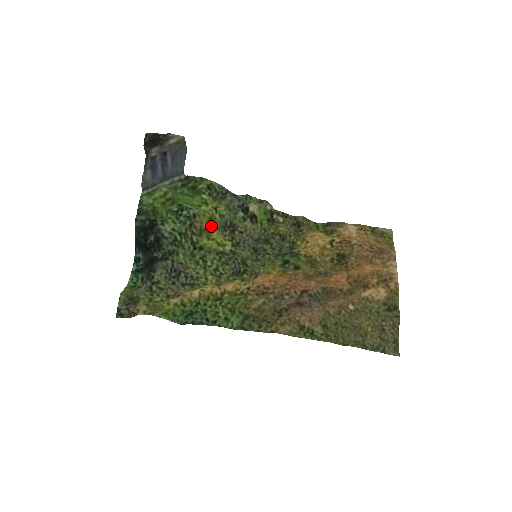
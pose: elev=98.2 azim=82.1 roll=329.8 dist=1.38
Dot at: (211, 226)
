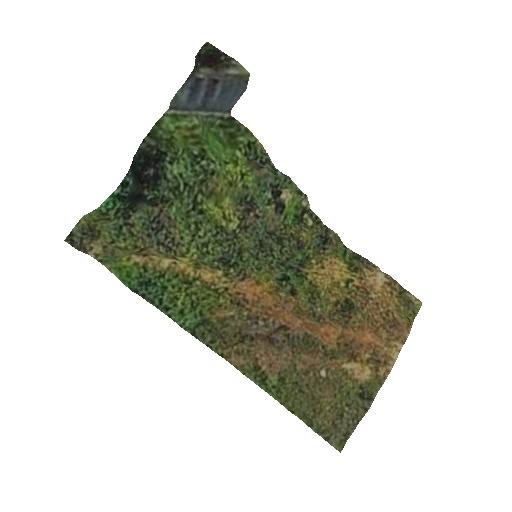
Dot at: (226, 193)
